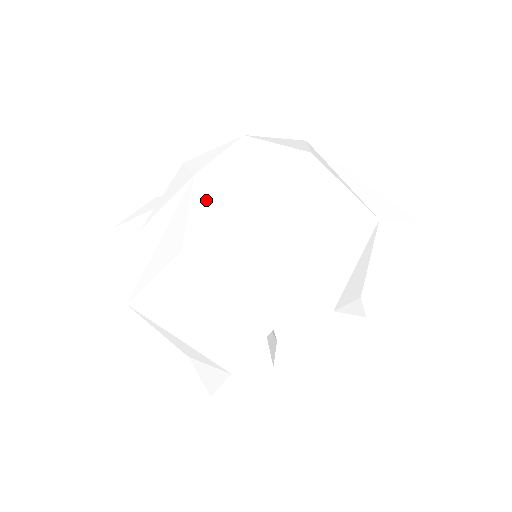
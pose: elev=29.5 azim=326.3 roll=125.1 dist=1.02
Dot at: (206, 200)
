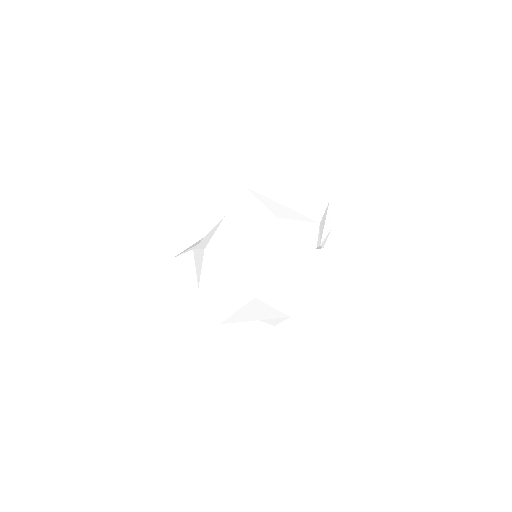
Dot at: (247, 269)
